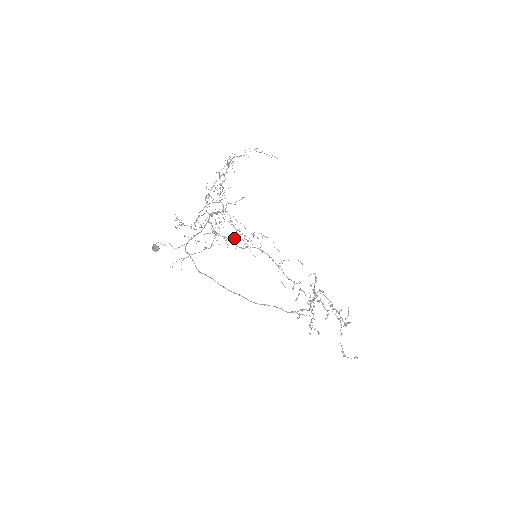
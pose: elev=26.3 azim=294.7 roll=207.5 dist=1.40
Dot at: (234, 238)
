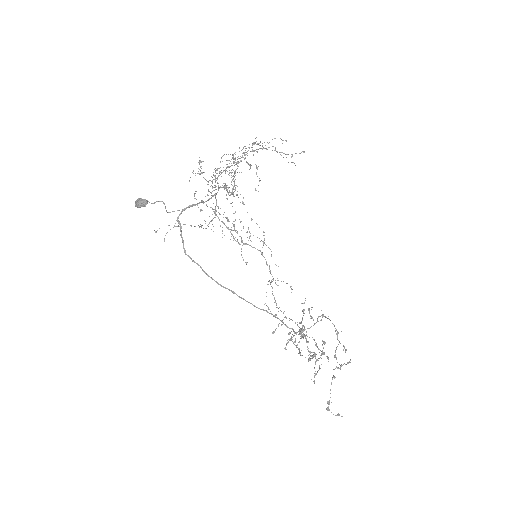
Dot at: (232, 230)
